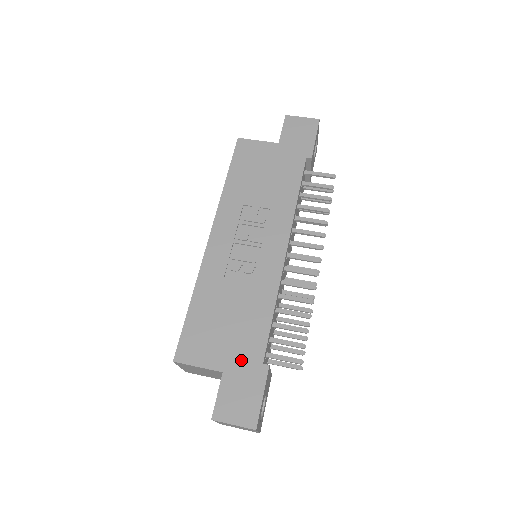
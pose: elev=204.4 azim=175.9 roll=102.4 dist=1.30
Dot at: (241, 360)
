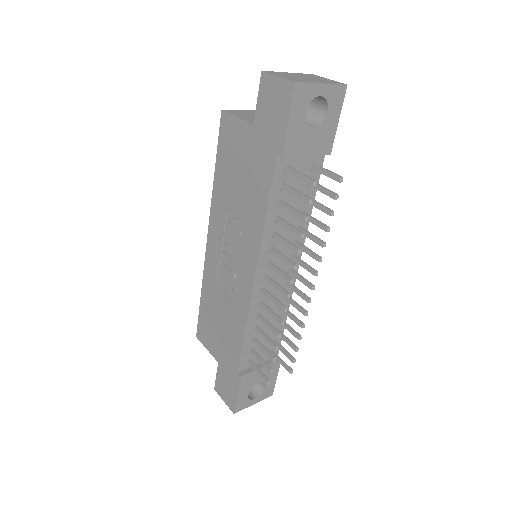
Dot at: (226, 361)
